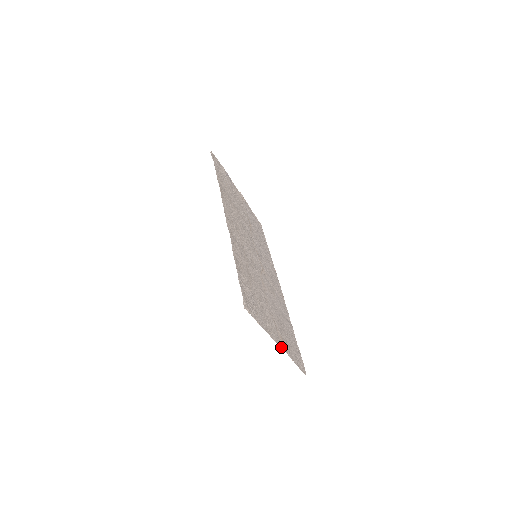
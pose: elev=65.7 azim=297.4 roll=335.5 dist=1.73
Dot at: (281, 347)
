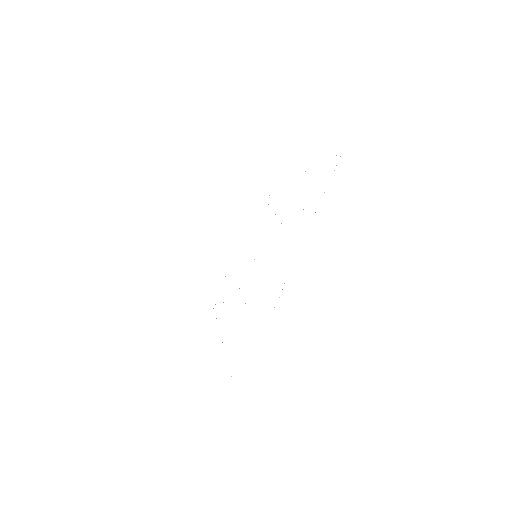
Dot at: occluded
